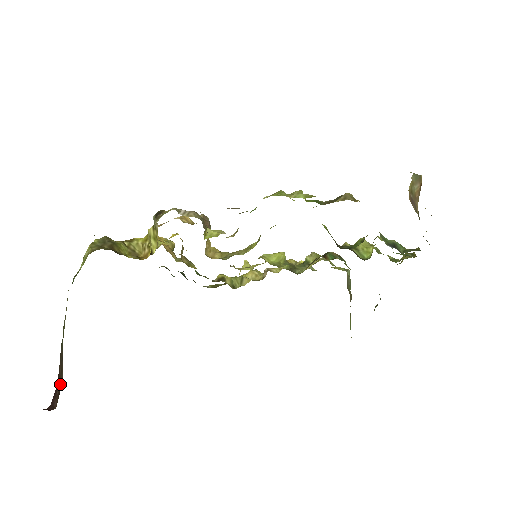
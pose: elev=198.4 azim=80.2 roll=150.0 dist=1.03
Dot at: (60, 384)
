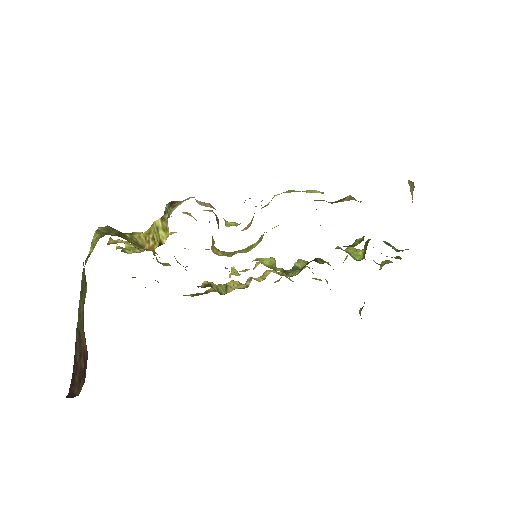
Dot at: (80, 370)
